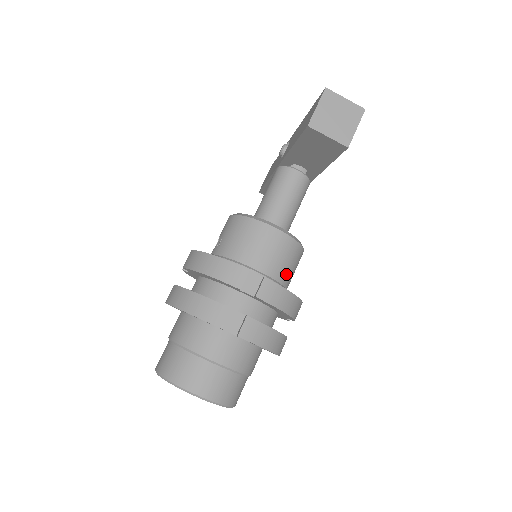
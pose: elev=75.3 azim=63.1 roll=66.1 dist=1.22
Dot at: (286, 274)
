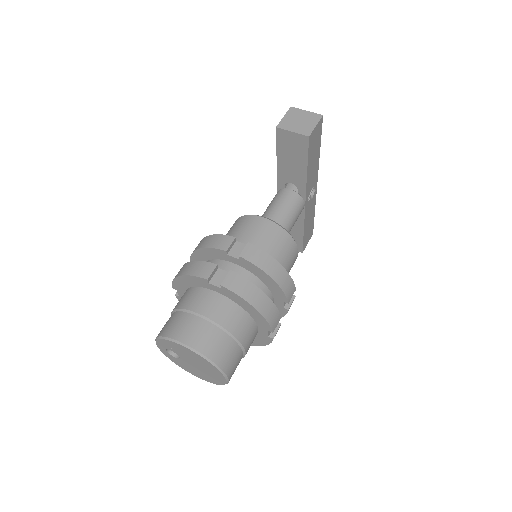
Dot at: (276, 256)
